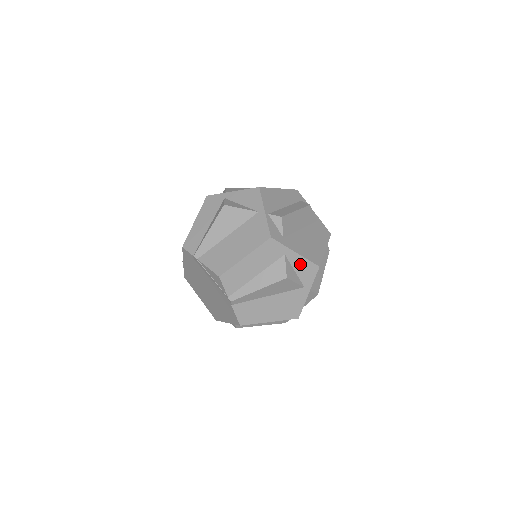
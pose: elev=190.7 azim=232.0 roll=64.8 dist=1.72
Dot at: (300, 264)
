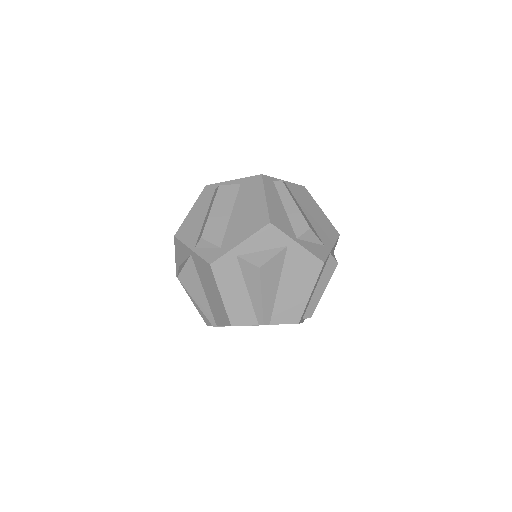
Dot at: (256, 243)
